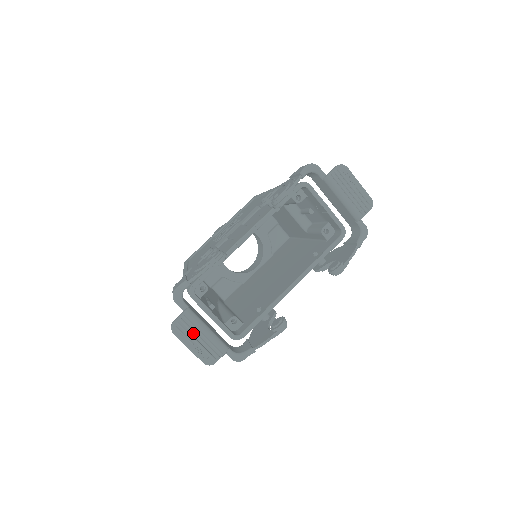
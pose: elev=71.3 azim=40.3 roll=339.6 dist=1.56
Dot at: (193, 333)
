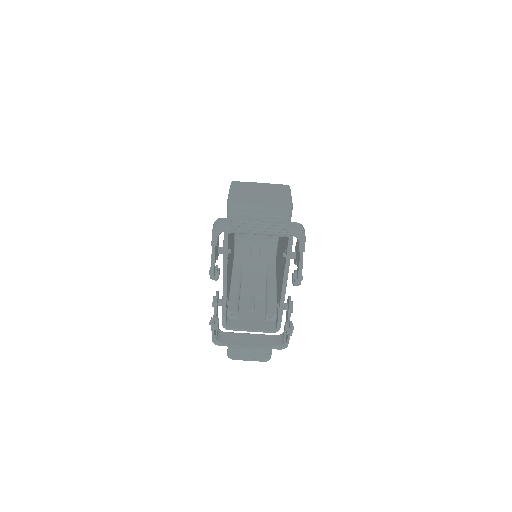
Dot at: (243, 355)
